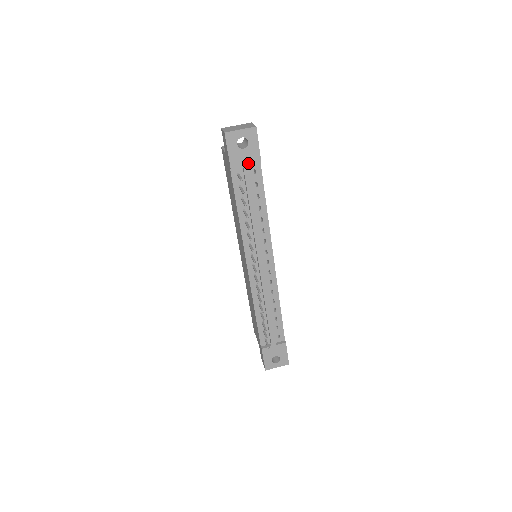
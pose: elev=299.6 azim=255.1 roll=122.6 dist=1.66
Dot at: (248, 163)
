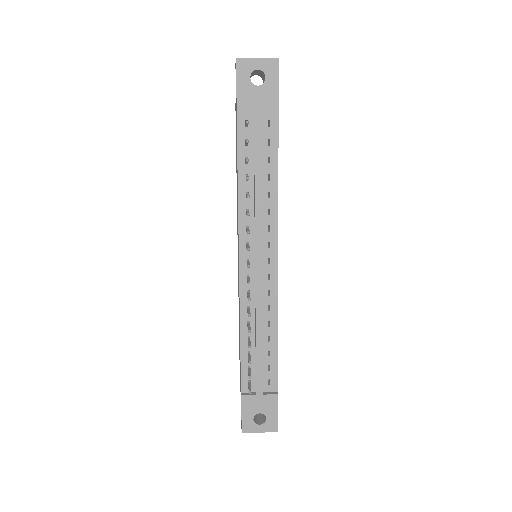
Dot at: (261, 107)
